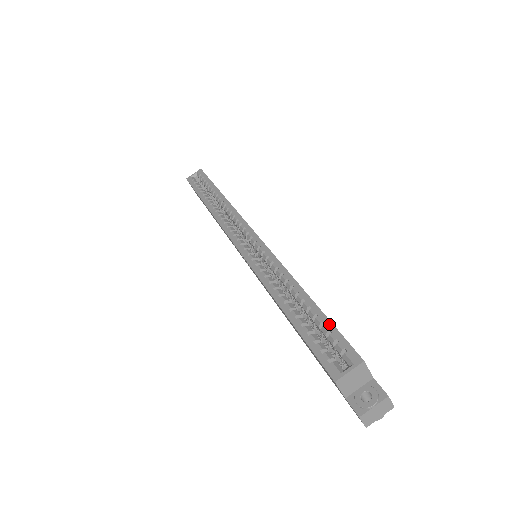
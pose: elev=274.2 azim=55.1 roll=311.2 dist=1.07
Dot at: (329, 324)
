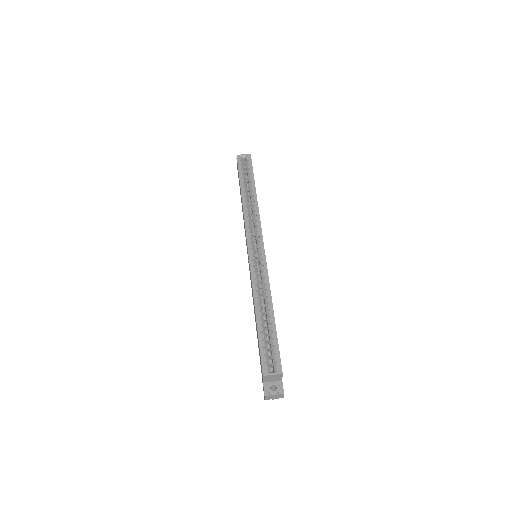
Dot at: (276, 341)
